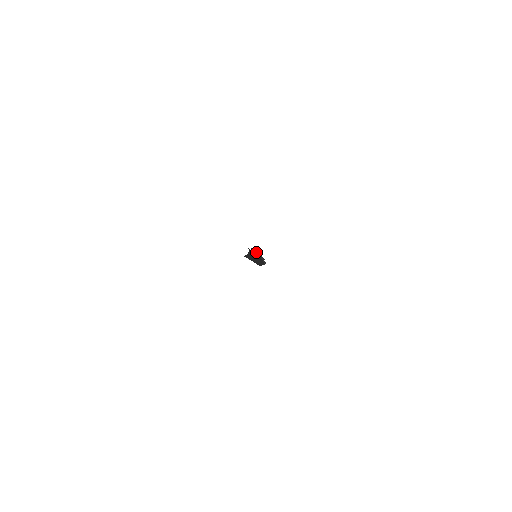
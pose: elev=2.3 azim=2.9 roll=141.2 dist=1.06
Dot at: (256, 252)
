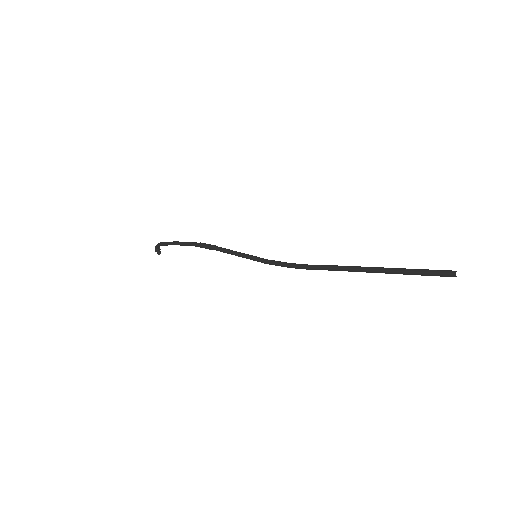
Dot at: (230, 250)
